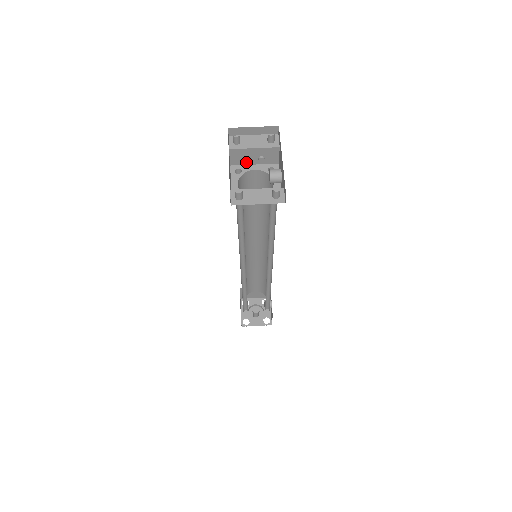
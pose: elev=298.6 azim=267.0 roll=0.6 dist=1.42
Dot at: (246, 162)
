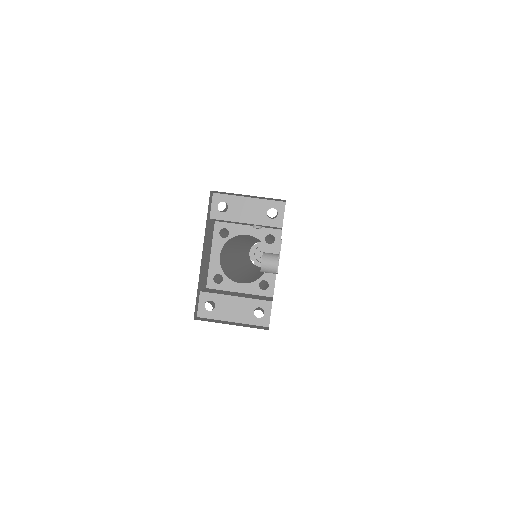
Dot at: (236, 223)
